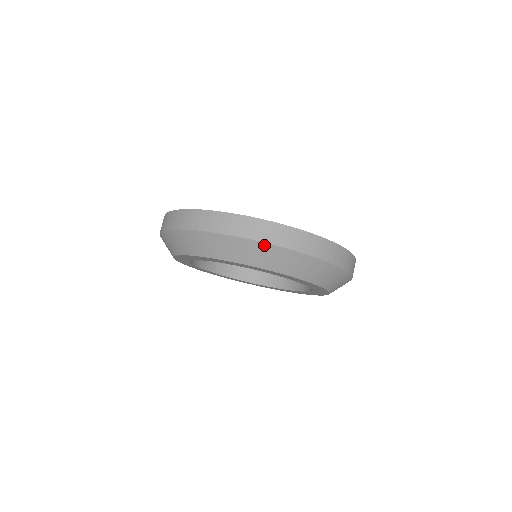
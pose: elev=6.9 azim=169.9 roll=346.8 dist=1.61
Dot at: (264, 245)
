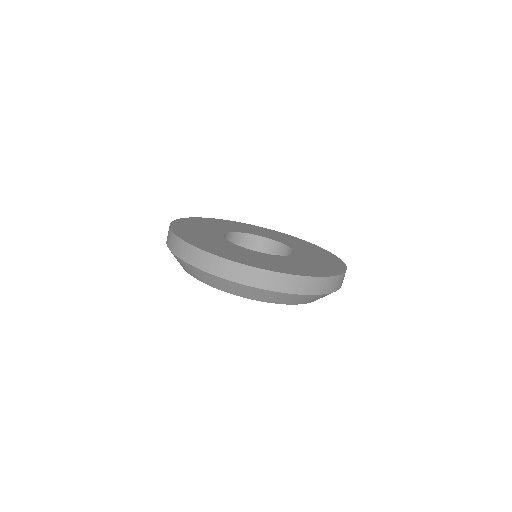
Dot at: occluded
